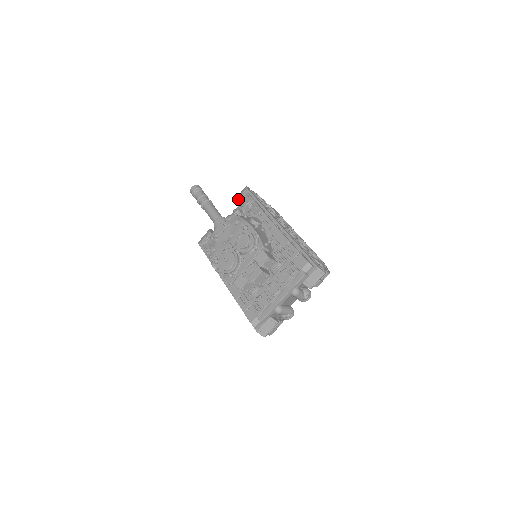
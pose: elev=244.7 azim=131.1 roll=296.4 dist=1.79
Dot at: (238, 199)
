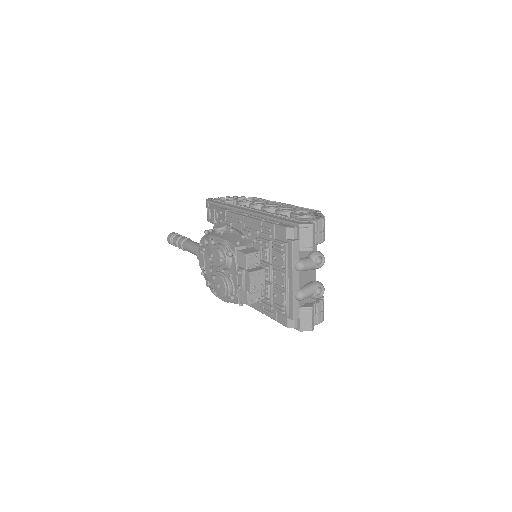
Dot at: (208, 217)
